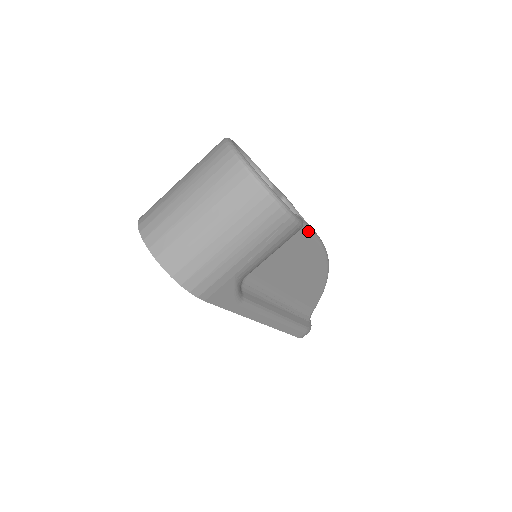
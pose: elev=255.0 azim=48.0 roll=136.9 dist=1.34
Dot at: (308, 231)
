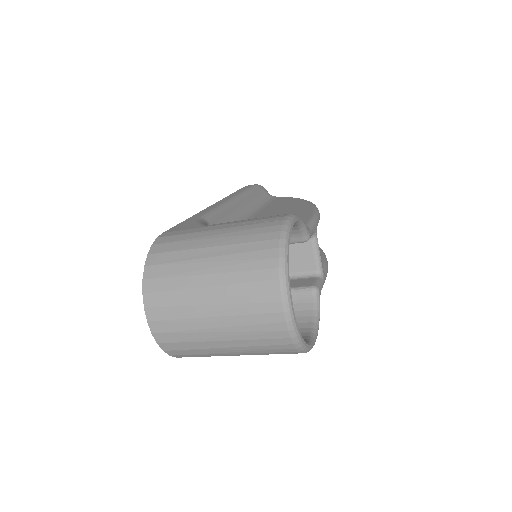
Dot at: occluded
